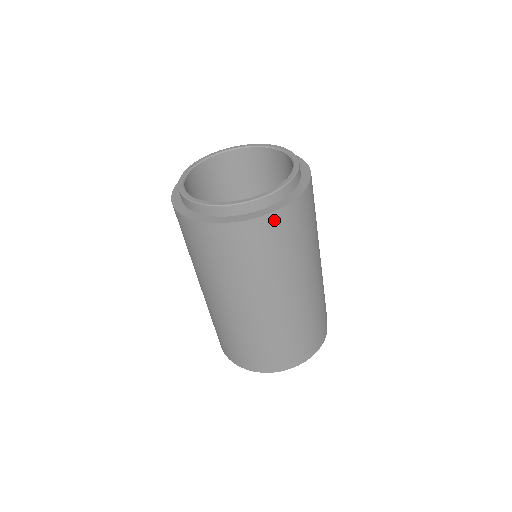
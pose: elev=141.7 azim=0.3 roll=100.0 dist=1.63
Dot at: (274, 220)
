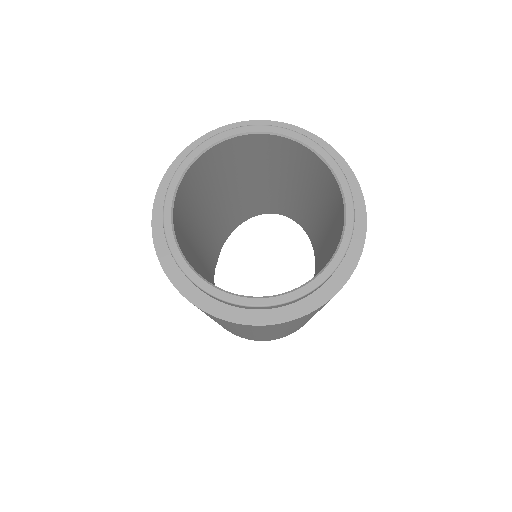
Dot at: (233, 323)
